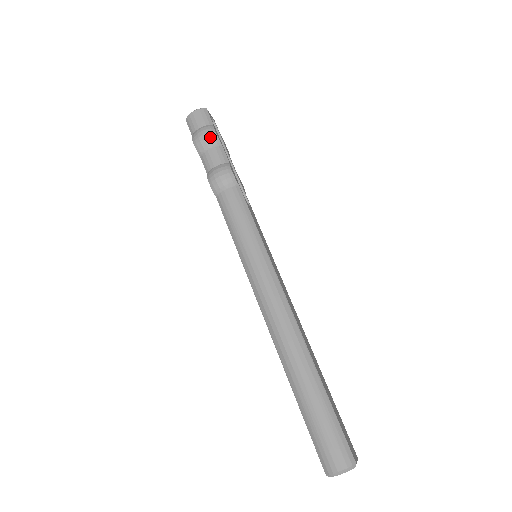
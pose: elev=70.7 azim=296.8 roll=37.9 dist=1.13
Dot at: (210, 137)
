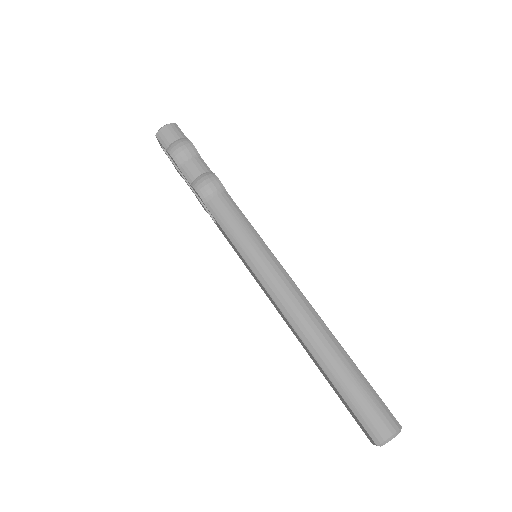
Dot at: (188, 148)
